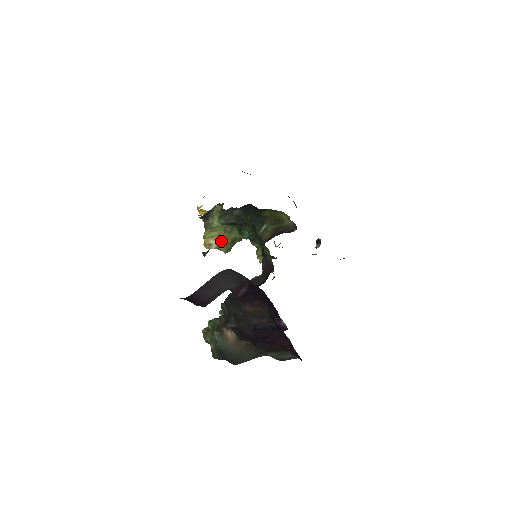
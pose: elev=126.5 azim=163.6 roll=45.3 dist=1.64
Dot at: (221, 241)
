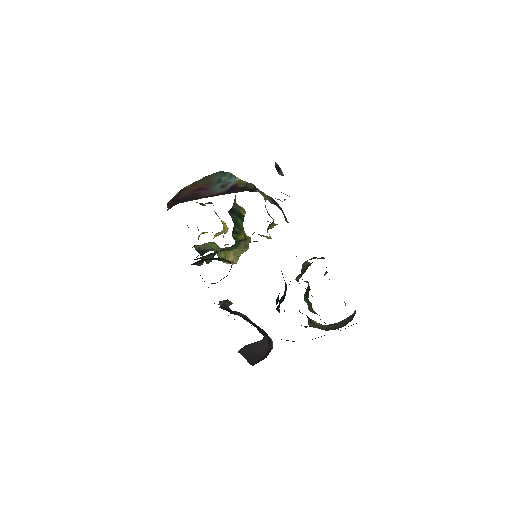
Dot at: (232, 254)
